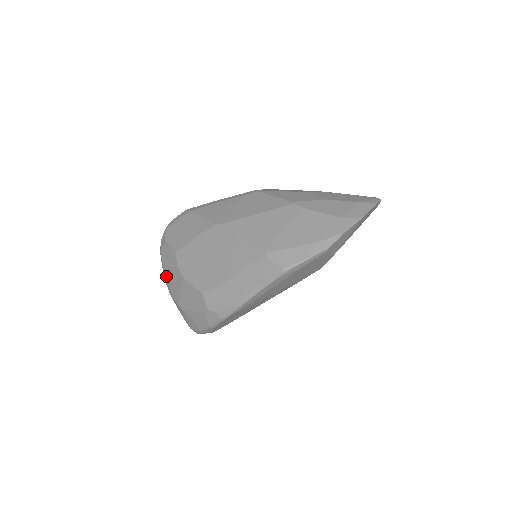
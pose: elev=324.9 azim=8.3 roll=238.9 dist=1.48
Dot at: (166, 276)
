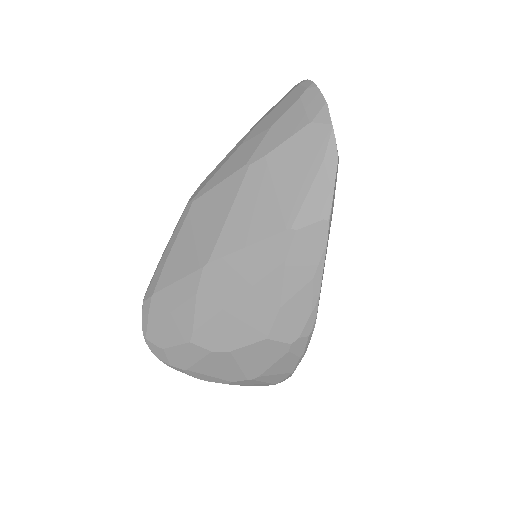
Dot at: (202, 375)
